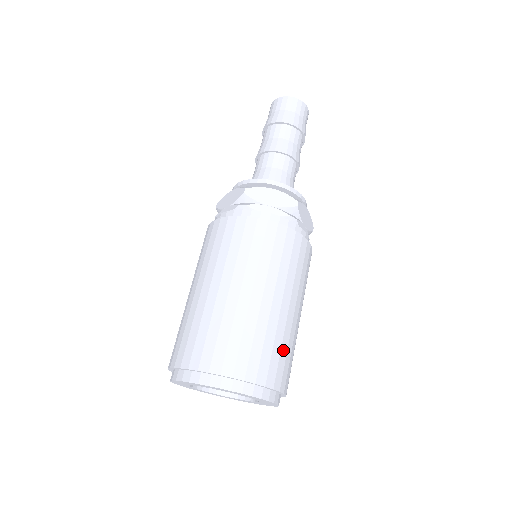
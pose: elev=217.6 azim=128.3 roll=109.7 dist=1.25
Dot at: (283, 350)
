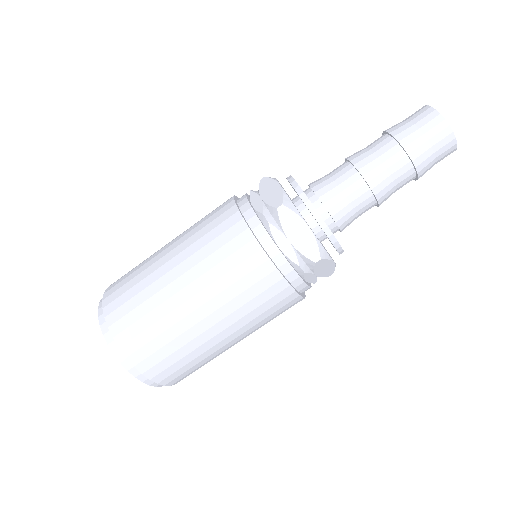
Dot at: (191, 363)
